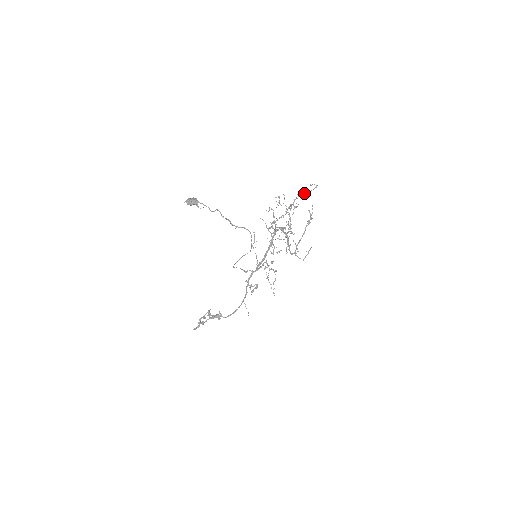
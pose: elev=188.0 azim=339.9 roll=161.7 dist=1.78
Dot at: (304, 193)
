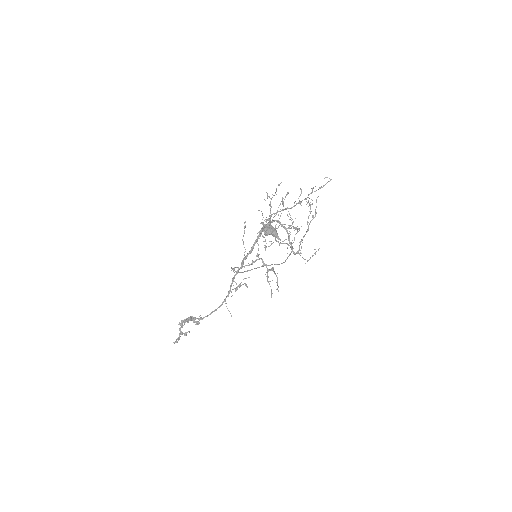
Dot at: (319, 188)
